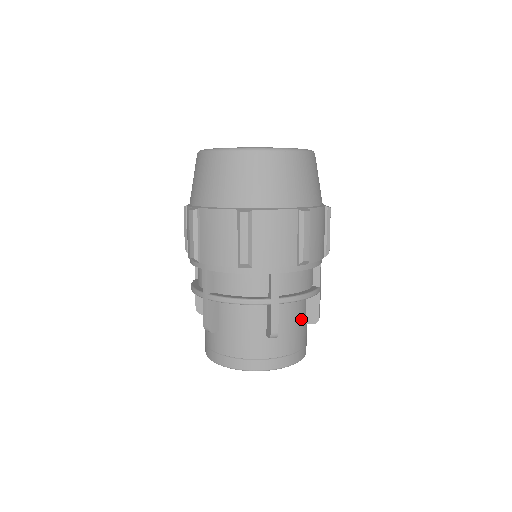
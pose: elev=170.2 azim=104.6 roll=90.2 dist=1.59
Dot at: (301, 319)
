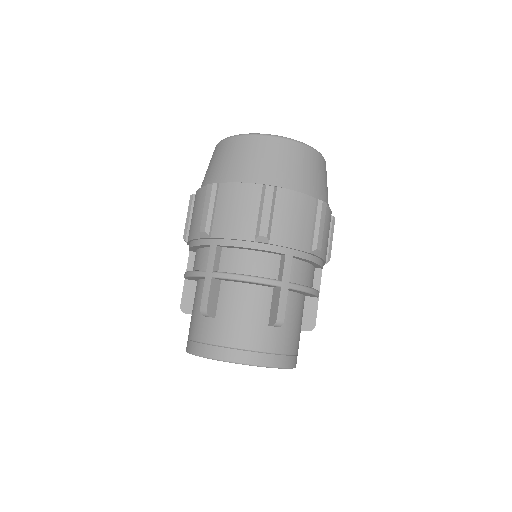
Dot at: (299, 321)
